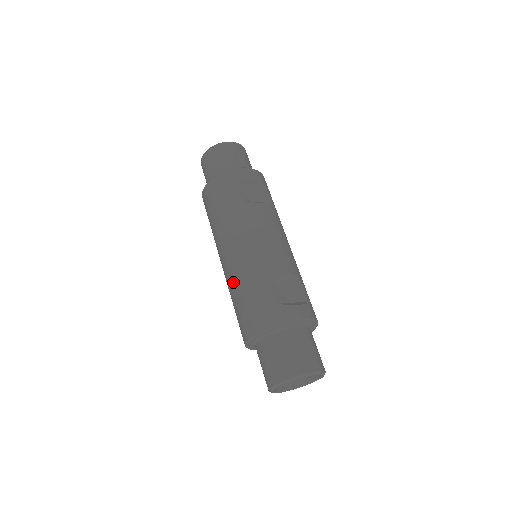
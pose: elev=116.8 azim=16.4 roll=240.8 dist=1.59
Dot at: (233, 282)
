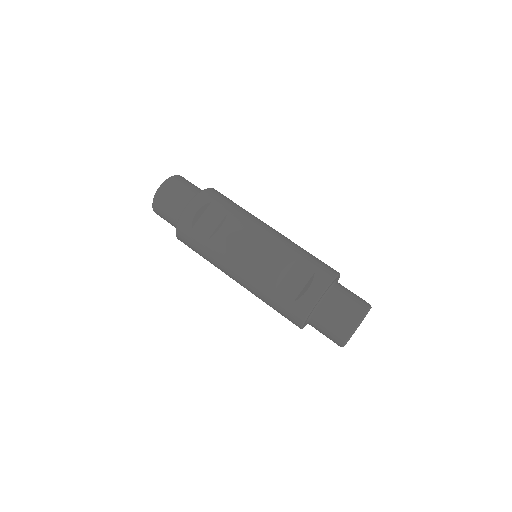
Dot at: occluded
